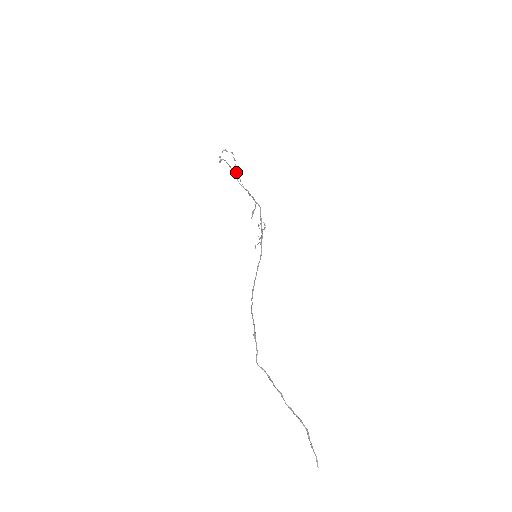
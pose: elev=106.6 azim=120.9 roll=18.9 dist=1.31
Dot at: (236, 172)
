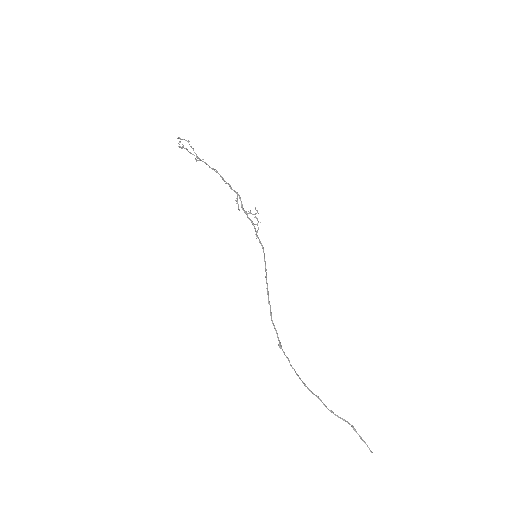
Dot at: (201, 160)
